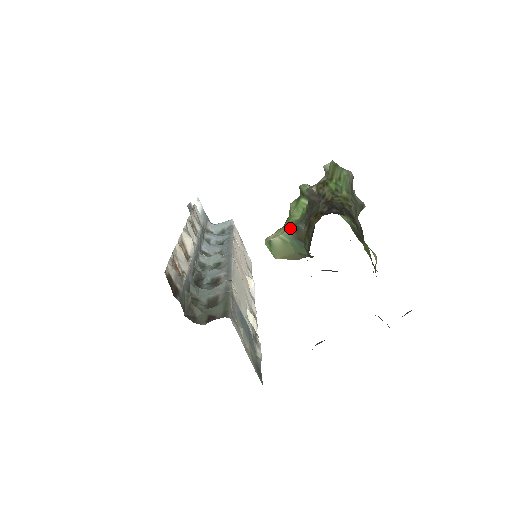
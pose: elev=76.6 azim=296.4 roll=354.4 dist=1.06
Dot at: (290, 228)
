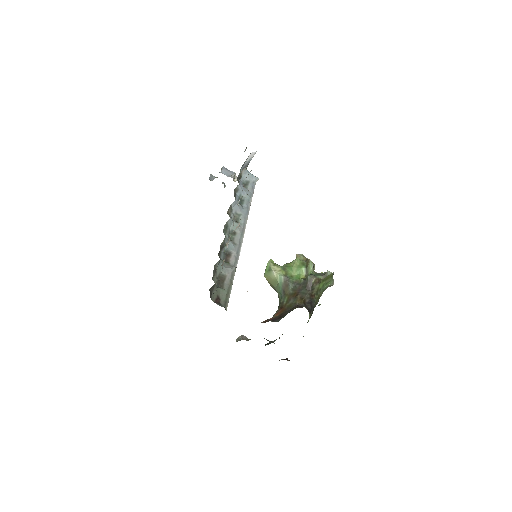
Dot at: (286, 279)
